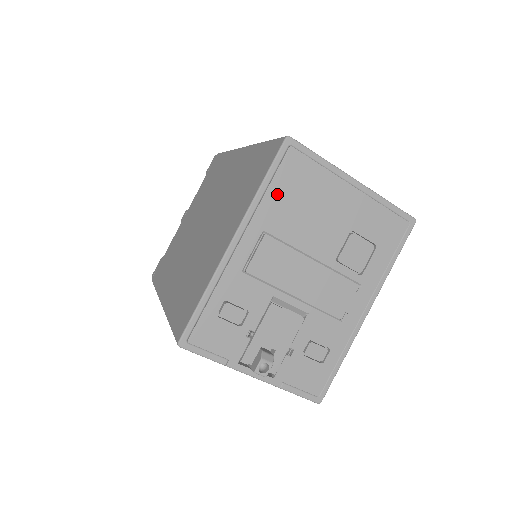
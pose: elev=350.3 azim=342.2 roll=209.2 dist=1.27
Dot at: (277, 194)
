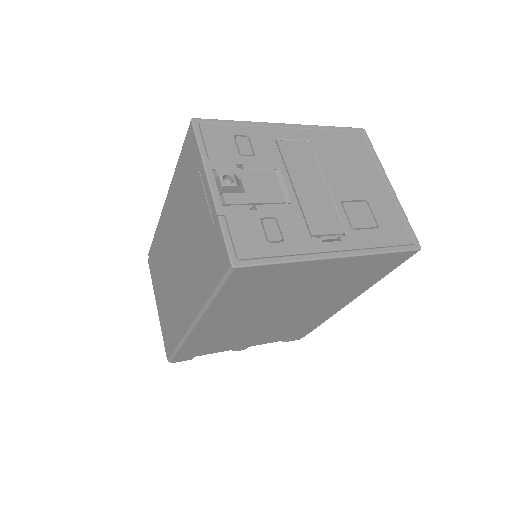
Dot at: (334, 138)
